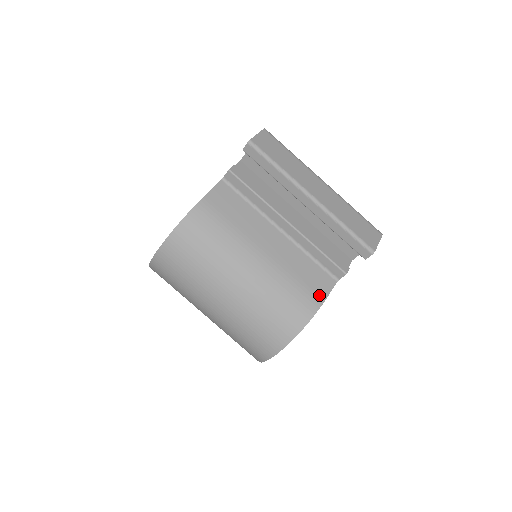
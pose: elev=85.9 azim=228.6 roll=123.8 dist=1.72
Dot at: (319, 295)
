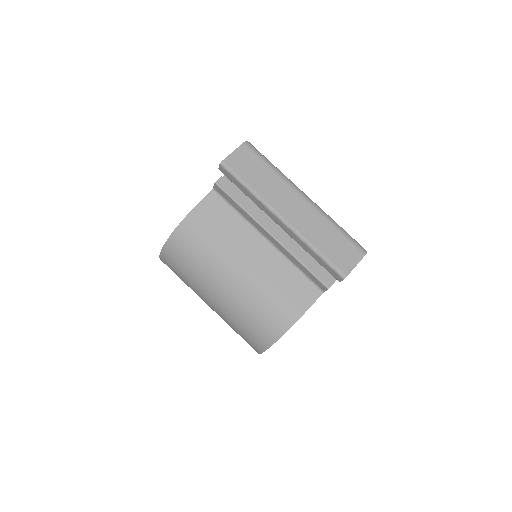
Dot at: (299, 307)
